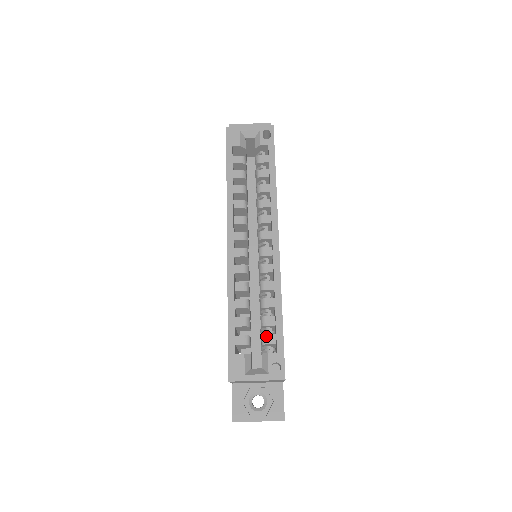
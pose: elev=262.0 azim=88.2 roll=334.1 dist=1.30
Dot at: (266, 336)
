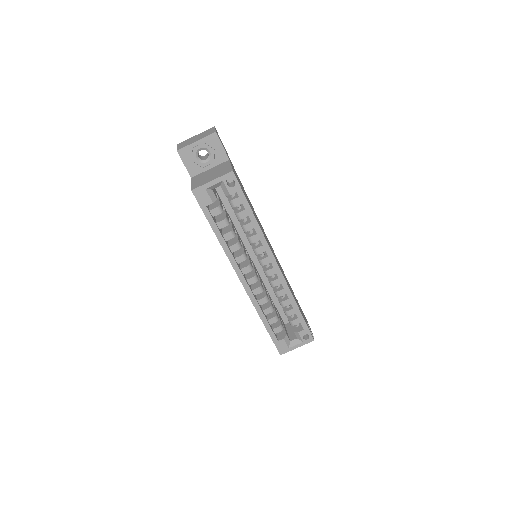
Dot at: (292, 321)
